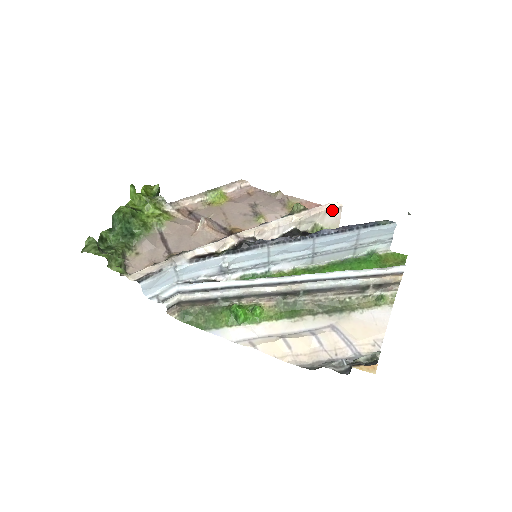
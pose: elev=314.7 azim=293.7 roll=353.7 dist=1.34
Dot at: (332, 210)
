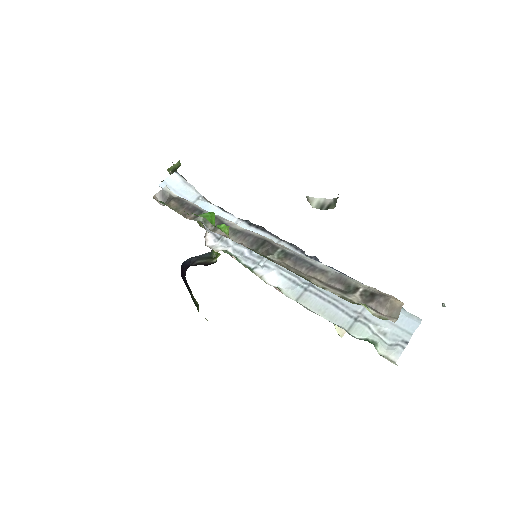
Dot at: occluded
